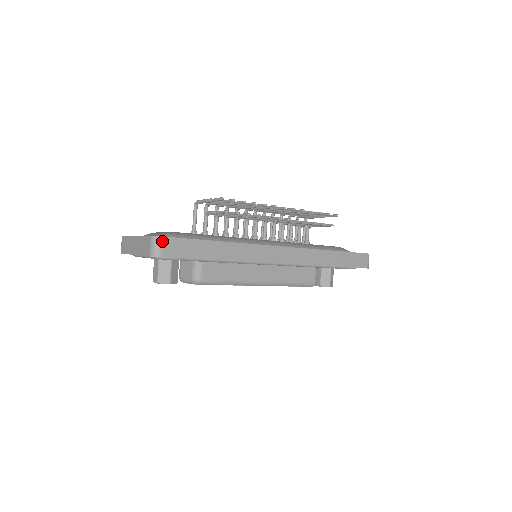
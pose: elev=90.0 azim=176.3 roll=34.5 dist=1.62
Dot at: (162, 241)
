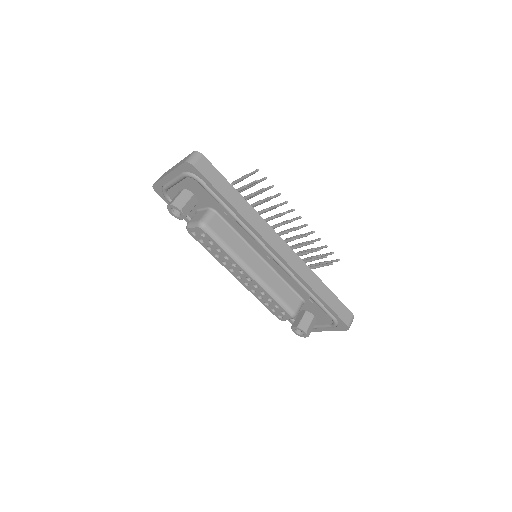
Dot at: (200, 157)
